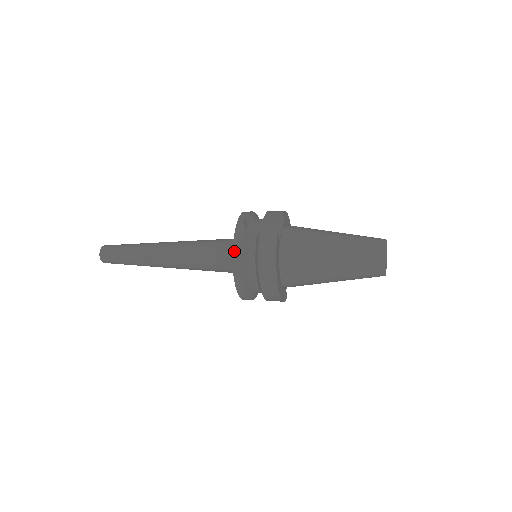
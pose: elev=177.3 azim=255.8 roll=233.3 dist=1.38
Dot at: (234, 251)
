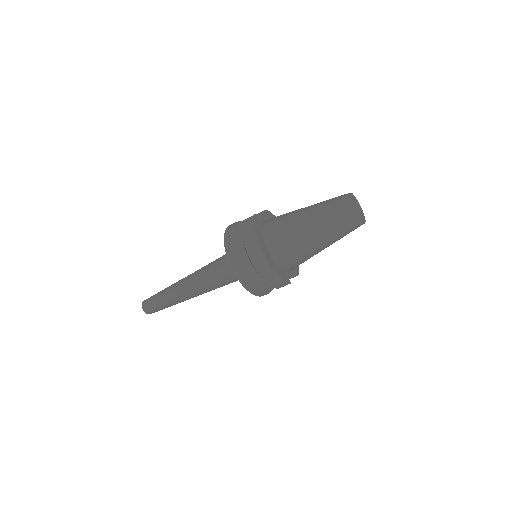
Dot at: (225, 240)
